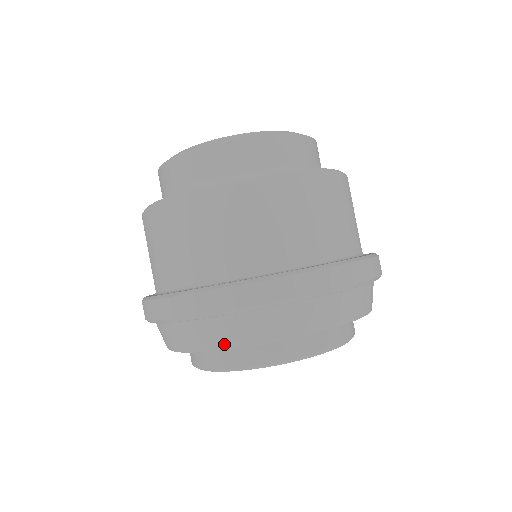
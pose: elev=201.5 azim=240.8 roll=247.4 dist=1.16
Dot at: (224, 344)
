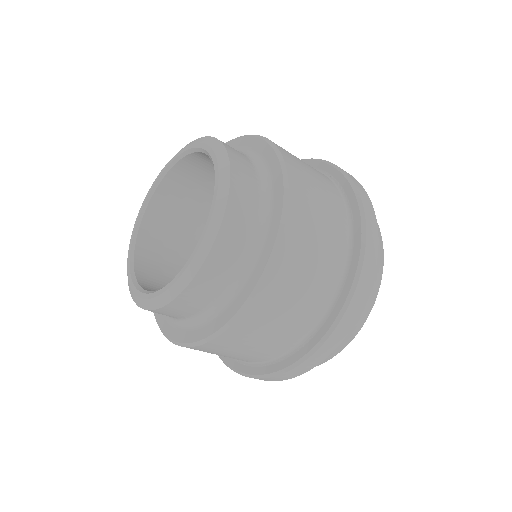
Dot at: occluded
